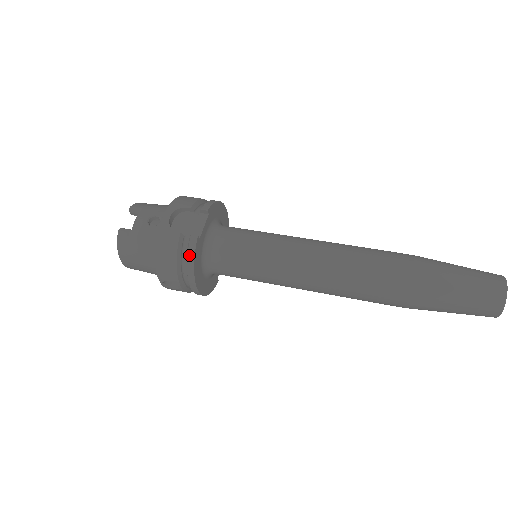
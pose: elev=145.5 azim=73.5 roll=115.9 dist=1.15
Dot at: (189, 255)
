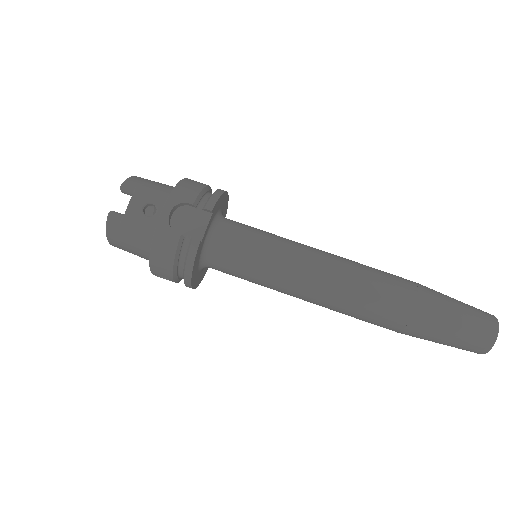
Dot at: (188, 260)
